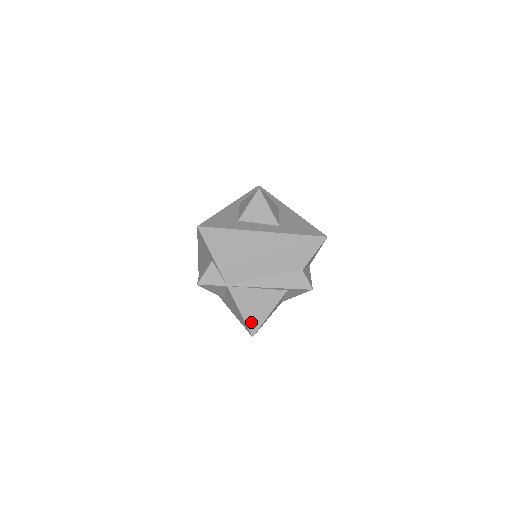
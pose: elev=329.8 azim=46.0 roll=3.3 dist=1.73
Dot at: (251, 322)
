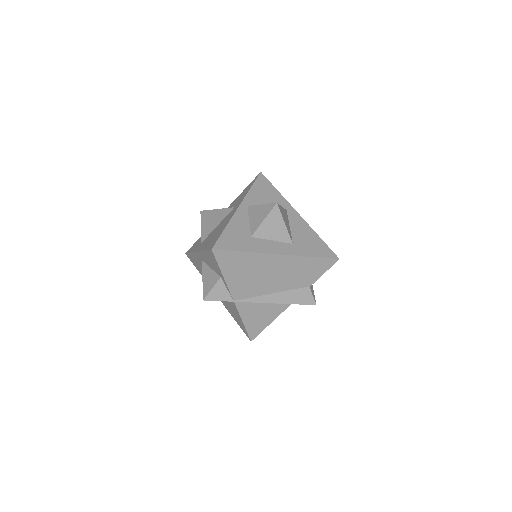
Dot at: (252, 330)
